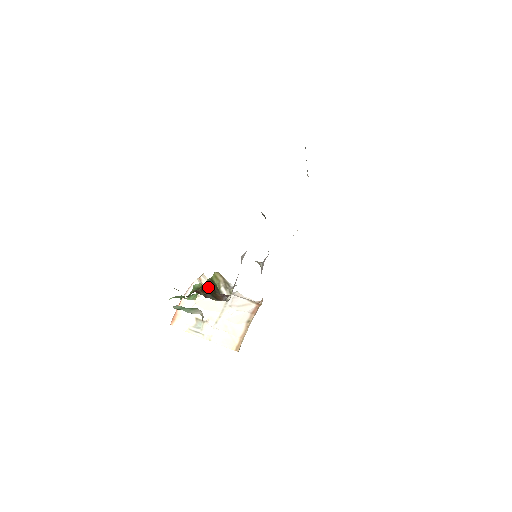
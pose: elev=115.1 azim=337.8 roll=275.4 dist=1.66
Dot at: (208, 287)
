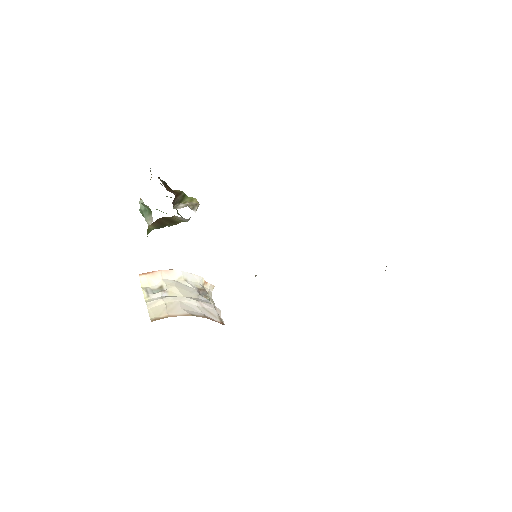
Dot at: (174, 190)
